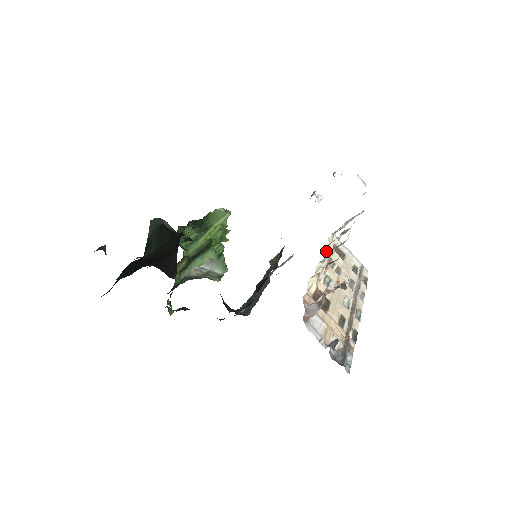
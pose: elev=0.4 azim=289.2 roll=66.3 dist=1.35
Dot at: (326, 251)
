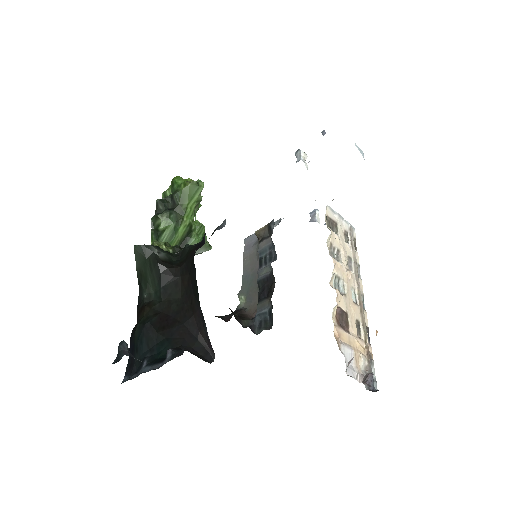
Dot at: (328, 240)
